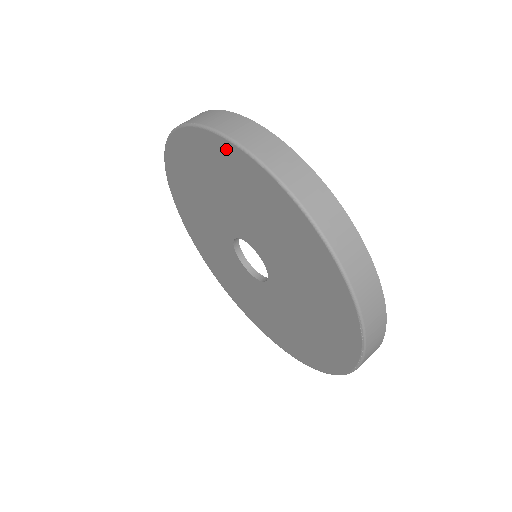
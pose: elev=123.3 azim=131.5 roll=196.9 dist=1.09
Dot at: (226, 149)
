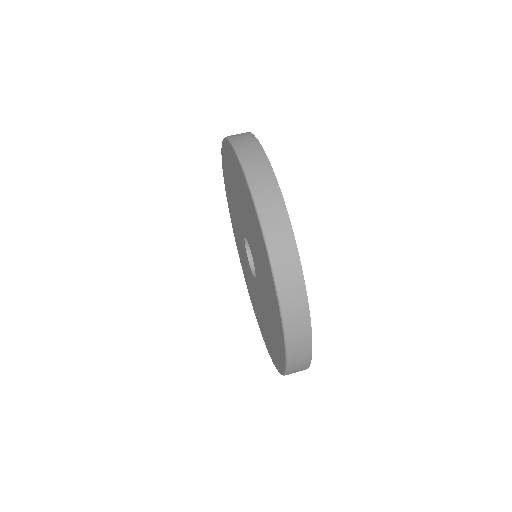
Dot at: (229, 149)
